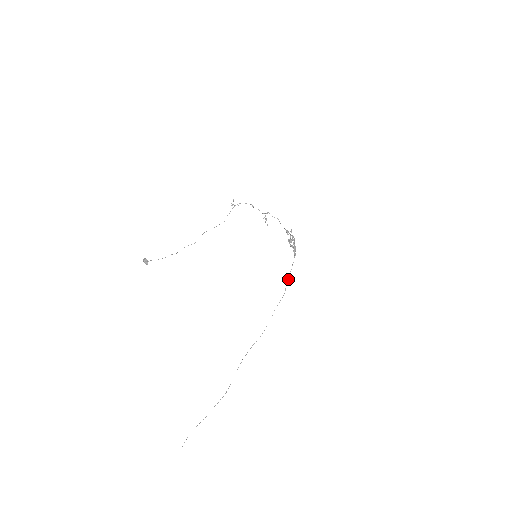
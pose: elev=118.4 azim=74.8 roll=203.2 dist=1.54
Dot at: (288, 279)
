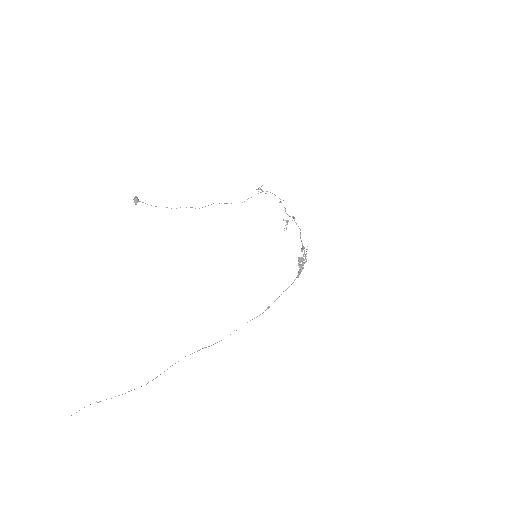
Dot at: (277, 298)
